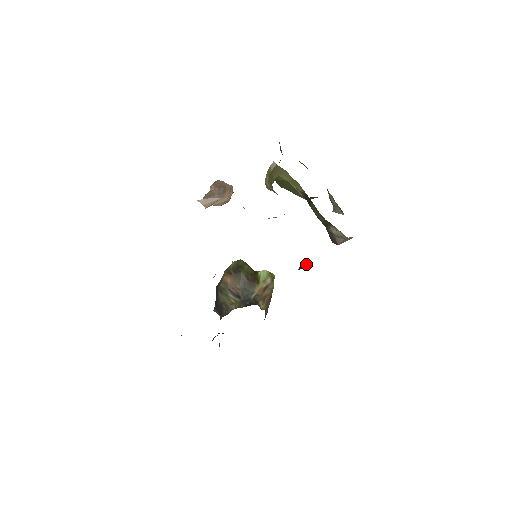
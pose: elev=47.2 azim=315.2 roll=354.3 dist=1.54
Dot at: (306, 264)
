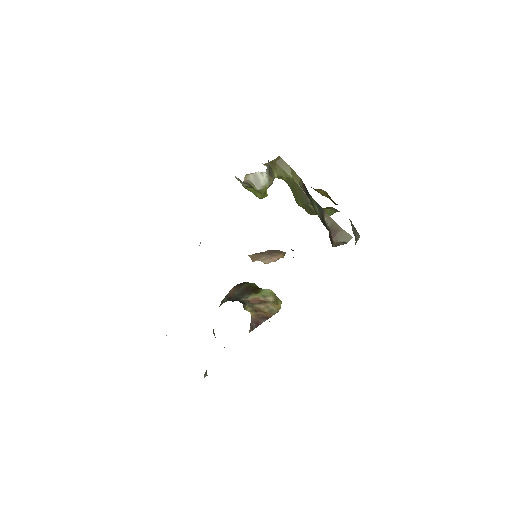
Dot at: (291, 249)
